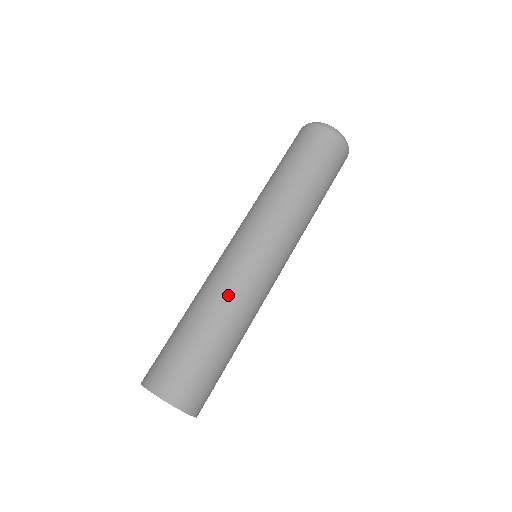
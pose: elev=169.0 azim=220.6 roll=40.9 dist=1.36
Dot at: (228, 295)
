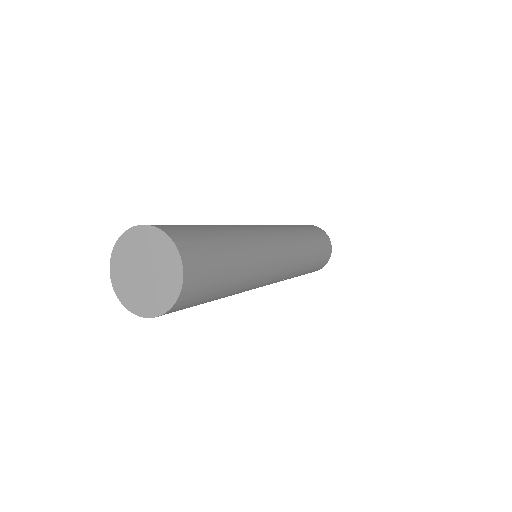
Dot at: (250, 236)
